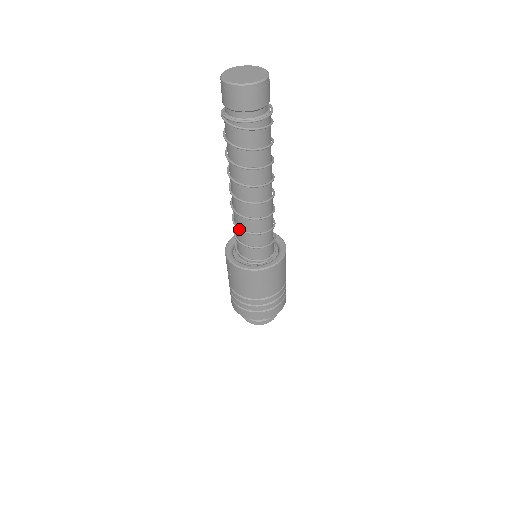
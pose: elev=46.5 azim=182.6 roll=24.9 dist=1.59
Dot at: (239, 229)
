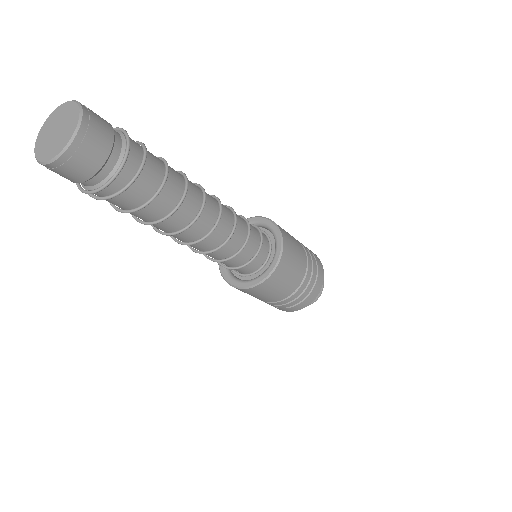
Dot at: occluded
